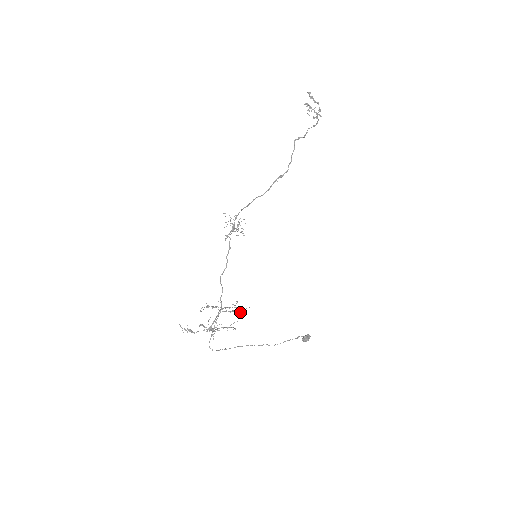
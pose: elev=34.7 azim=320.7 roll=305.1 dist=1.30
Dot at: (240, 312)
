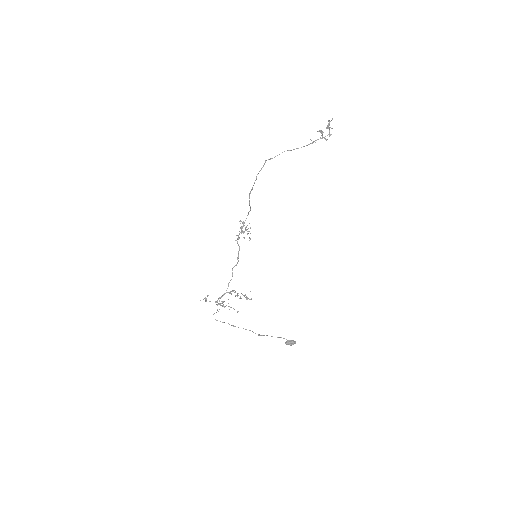
Dot at: (240, 298)
